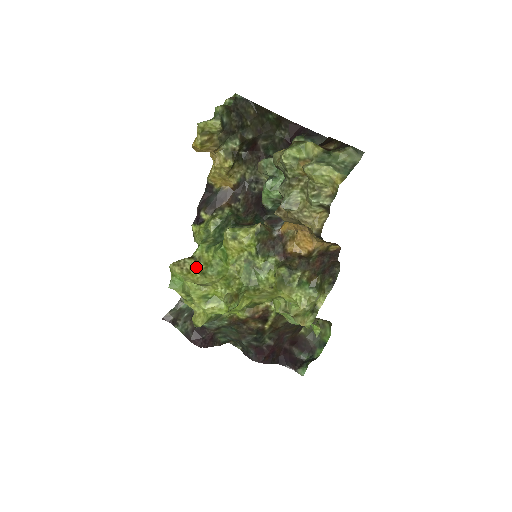
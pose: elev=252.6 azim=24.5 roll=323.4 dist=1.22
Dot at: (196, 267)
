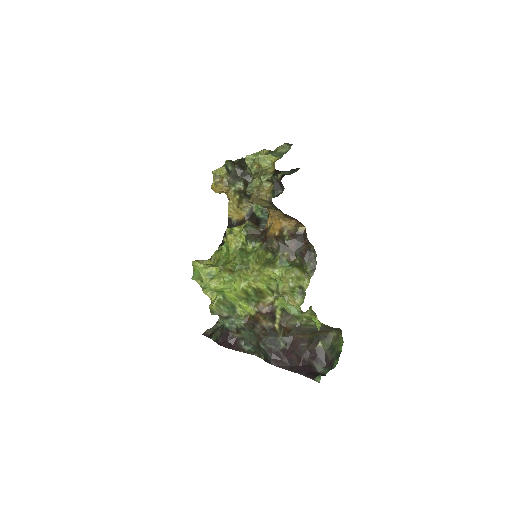
Dot at: (211, 264)
